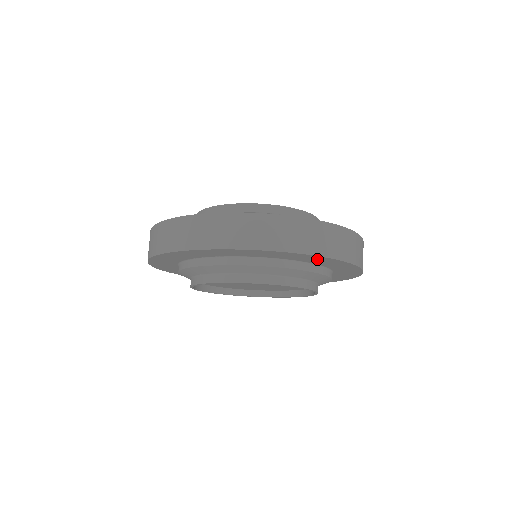
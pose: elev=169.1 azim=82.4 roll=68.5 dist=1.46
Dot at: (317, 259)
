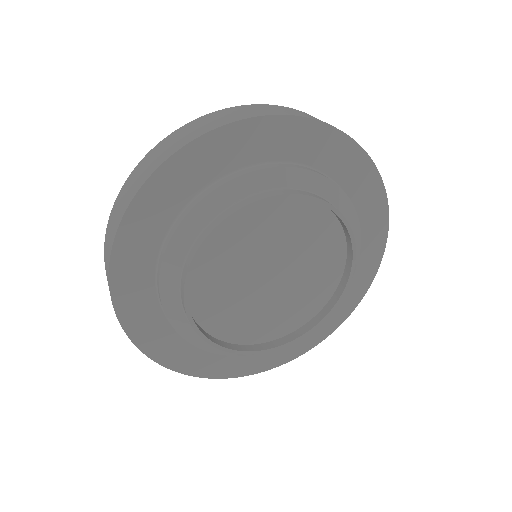
Dot at: (369, 189)
